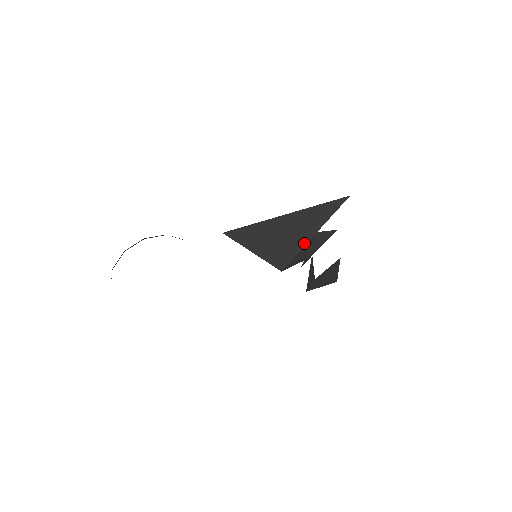
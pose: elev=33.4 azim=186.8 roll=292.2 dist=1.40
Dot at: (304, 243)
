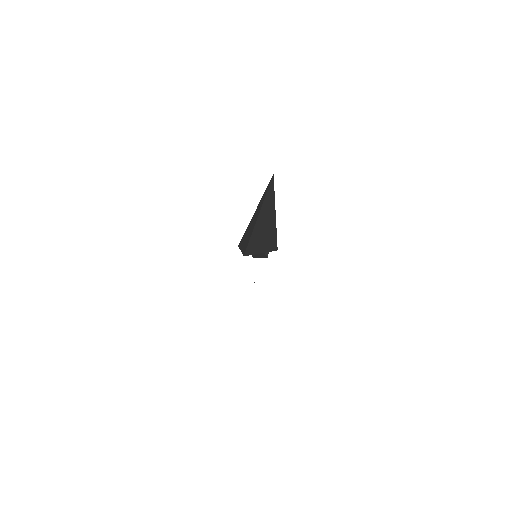
Dot at: (275, 223)
